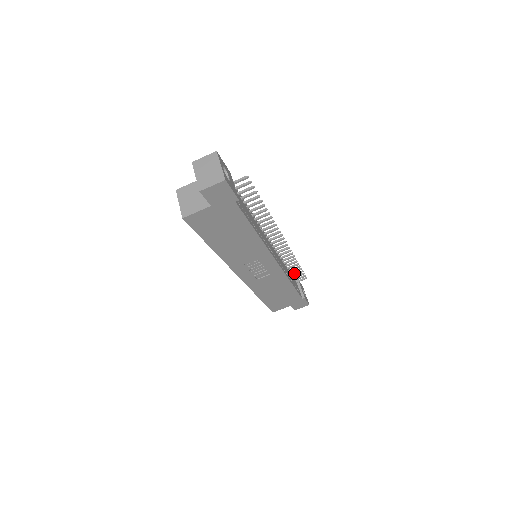
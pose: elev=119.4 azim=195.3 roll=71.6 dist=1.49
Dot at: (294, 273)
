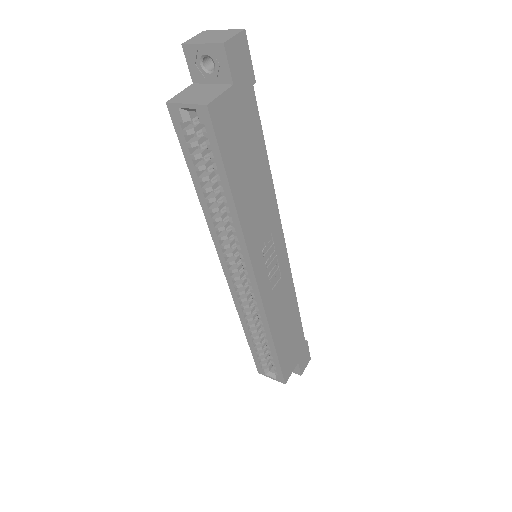
Dot at: occluded
